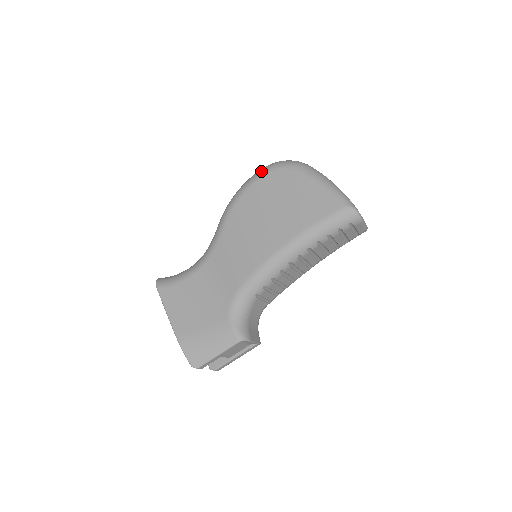
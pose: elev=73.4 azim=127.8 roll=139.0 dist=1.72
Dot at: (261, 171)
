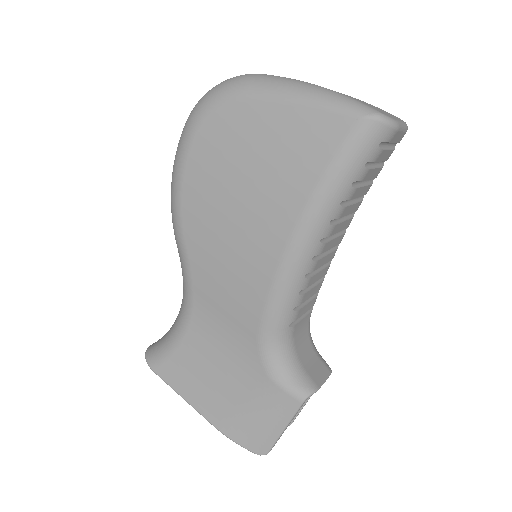
Dot at: (186, 129)
